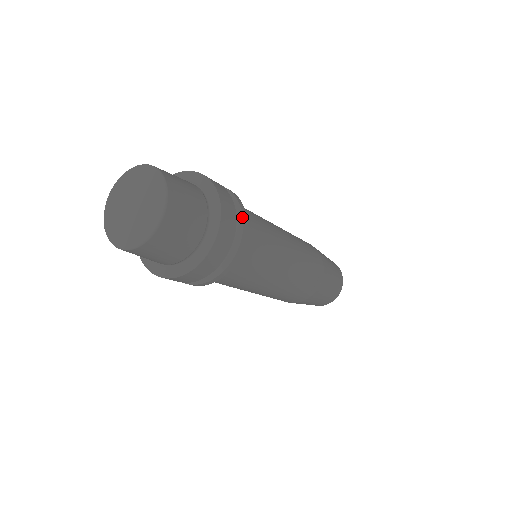
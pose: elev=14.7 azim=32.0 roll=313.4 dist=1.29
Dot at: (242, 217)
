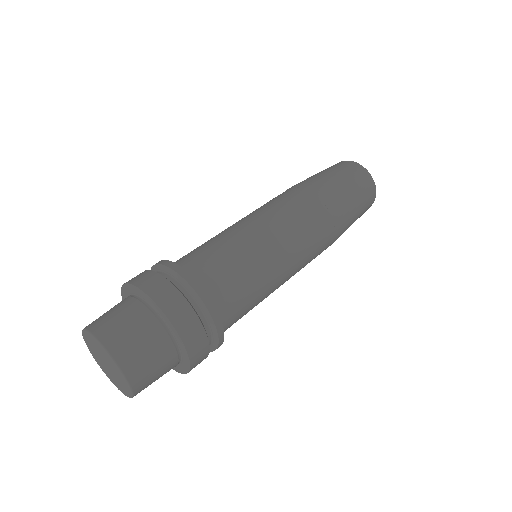
Dot at: (203, 304)
